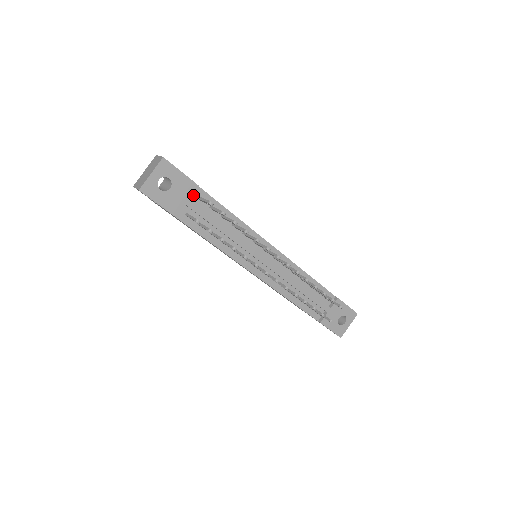
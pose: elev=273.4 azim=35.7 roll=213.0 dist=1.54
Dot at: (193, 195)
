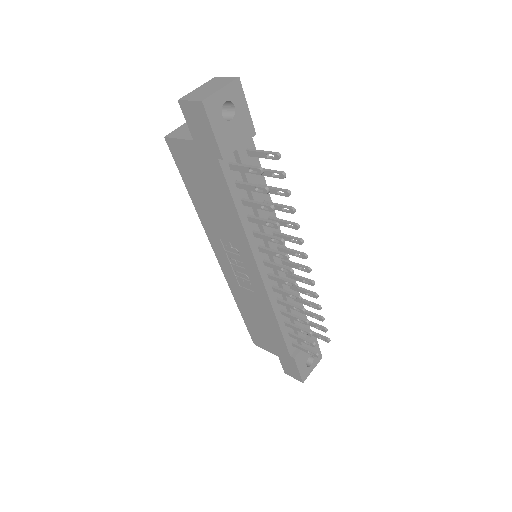
Dot at: (244, 144)
